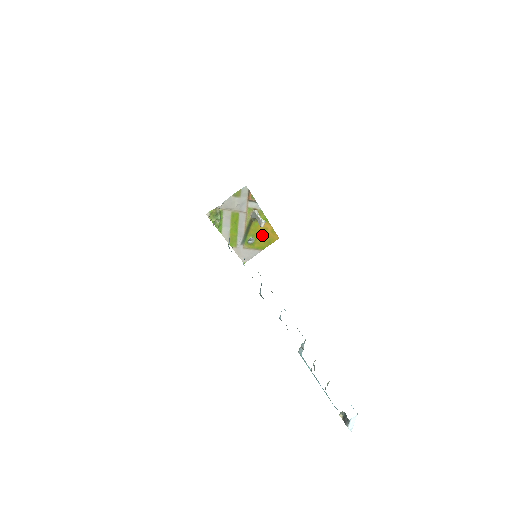
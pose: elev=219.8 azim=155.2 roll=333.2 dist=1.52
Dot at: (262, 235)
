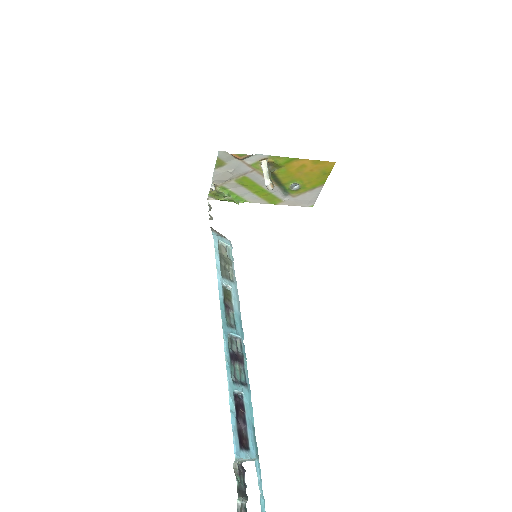
Dot at: (305, 174)
